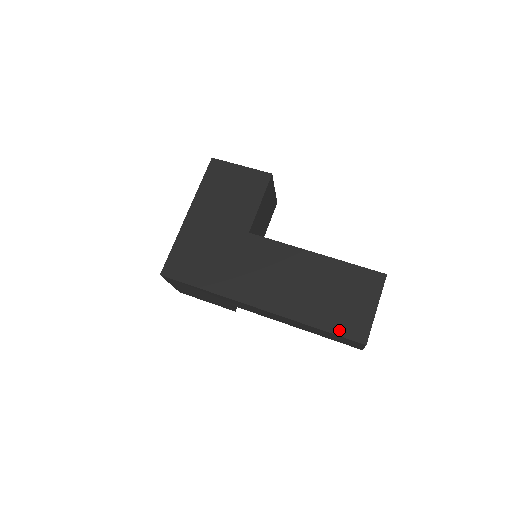
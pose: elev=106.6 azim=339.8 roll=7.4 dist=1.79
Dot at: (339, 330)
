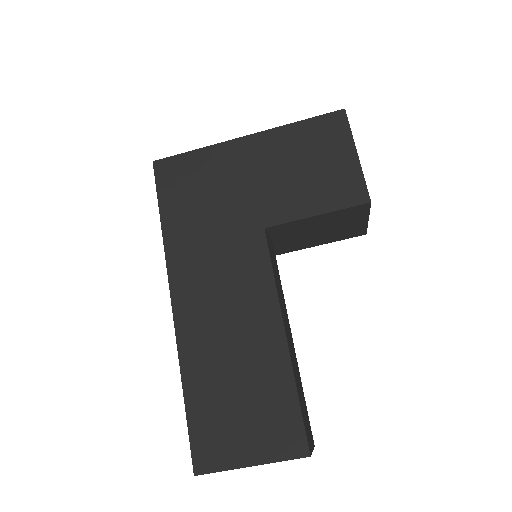
Dot at: (196, 427)
